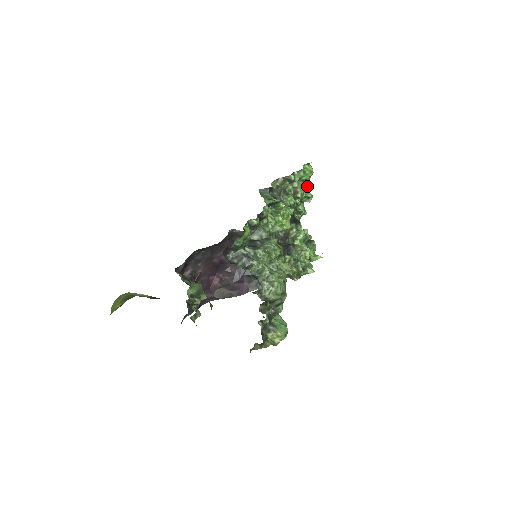
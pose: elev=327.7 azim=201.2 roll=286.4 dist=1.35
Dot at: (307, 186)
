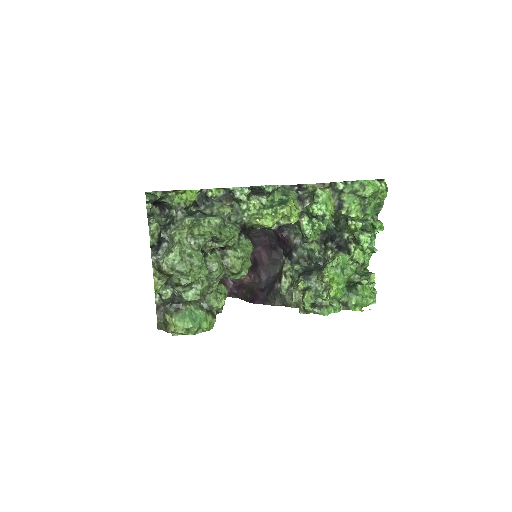
Dot at: (369, 208)
